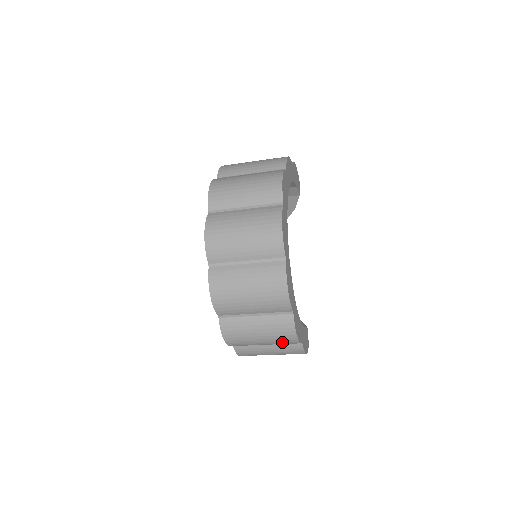
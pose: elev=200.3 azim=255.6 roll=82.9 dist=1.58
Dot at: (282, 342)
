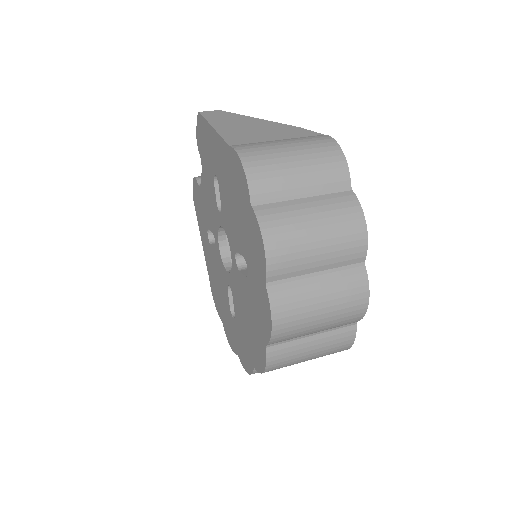
Dot at: occluded
